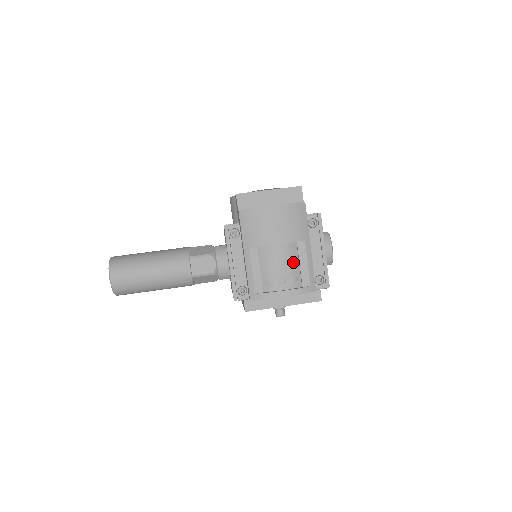
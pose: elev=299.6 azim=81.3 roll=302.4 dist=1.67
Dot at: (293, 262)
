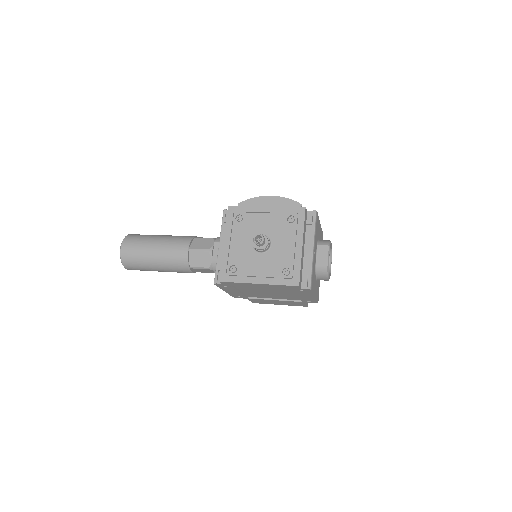
Dot at: occluded
